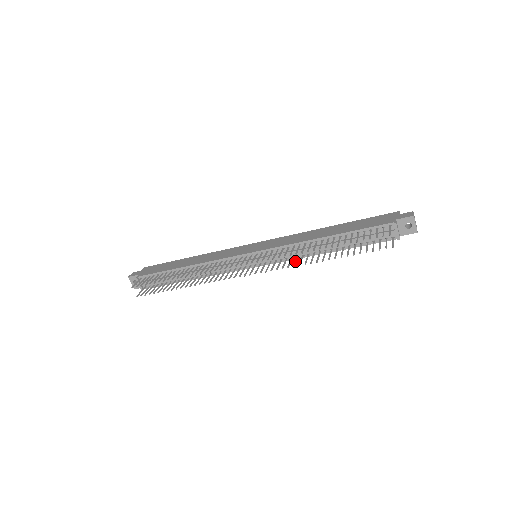
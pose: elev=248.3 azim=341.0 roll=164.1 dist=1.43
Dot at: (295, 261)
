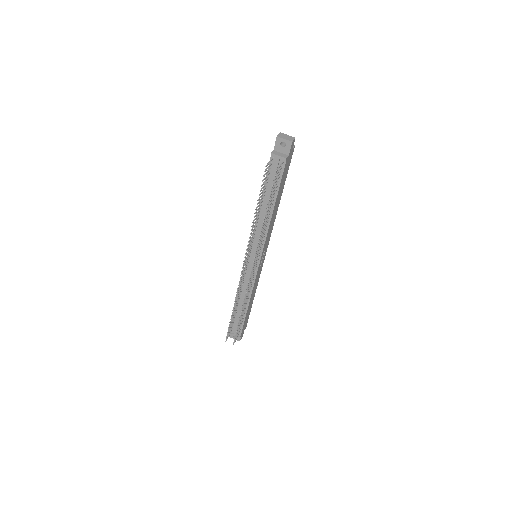
Dot at: (261, 238)
